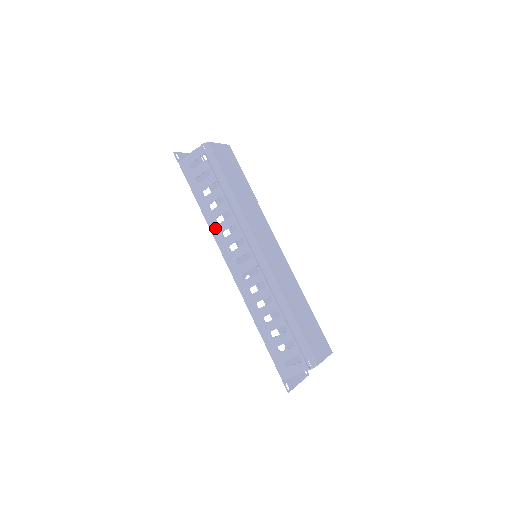
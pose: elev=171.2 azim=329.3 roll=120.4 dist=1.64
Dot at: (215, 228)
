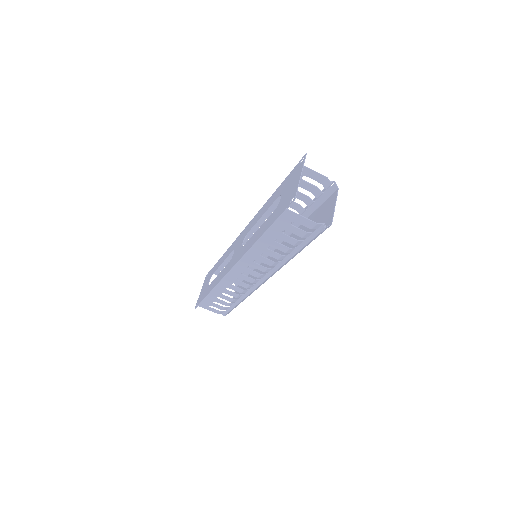
Dot at: (254, 254)
